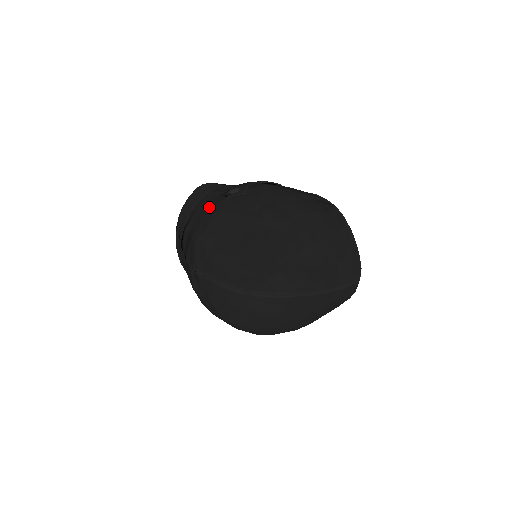
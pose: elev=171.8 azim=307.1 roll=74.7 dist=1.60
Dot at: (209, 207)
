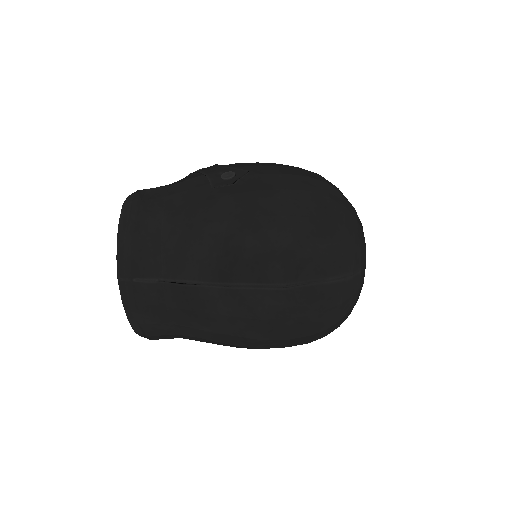
Dot at: (219, 205)
